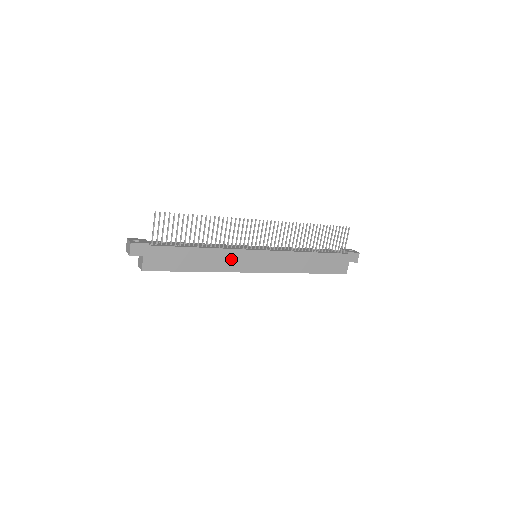
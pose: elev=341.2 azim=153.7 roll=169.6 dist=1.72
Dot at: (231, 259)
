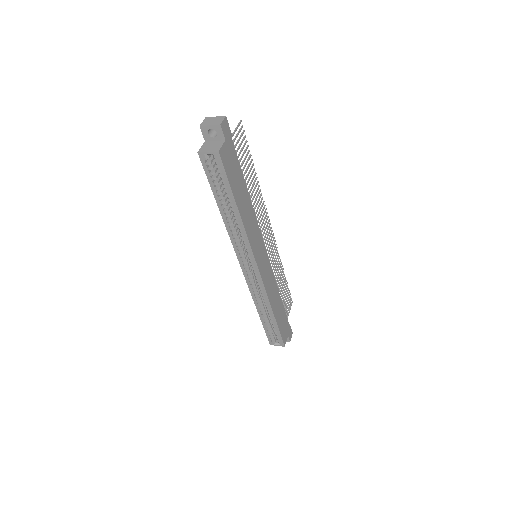
Dot at: (254, 232)
